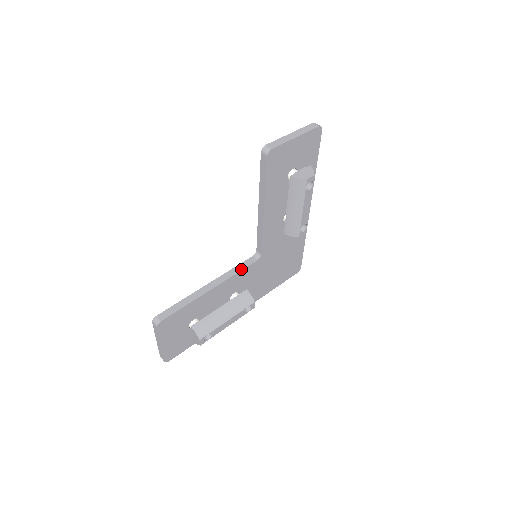
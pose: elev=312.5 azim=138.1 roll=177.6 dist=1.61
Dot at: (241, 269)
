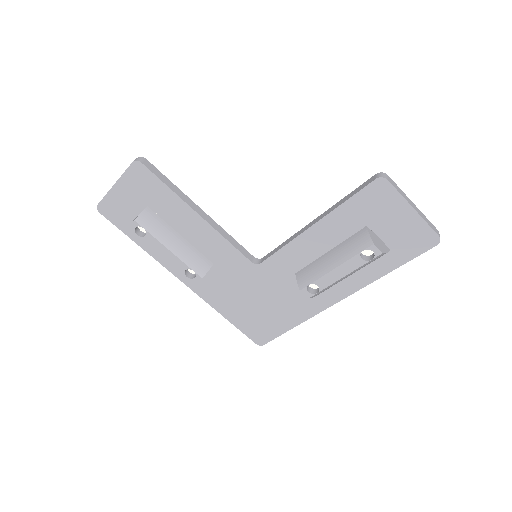
Dot at: (234, 244)
